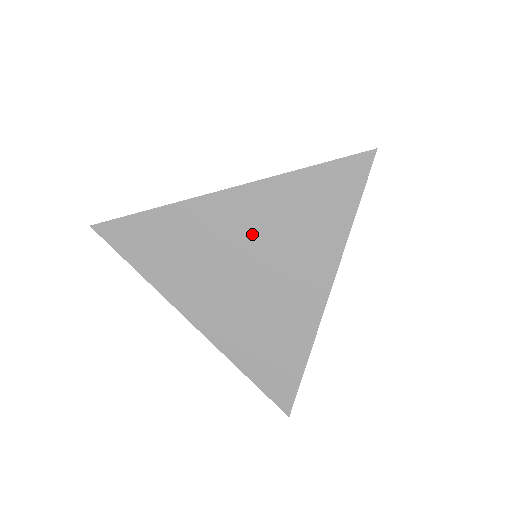
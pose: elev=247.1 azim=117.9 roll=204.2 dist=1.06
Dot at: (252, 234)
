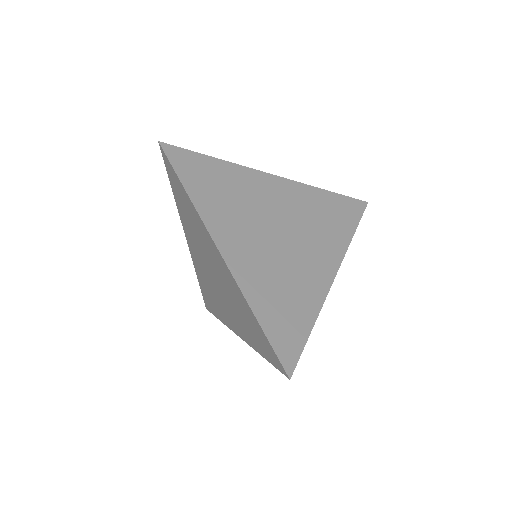
Dot at: (288, 209)
